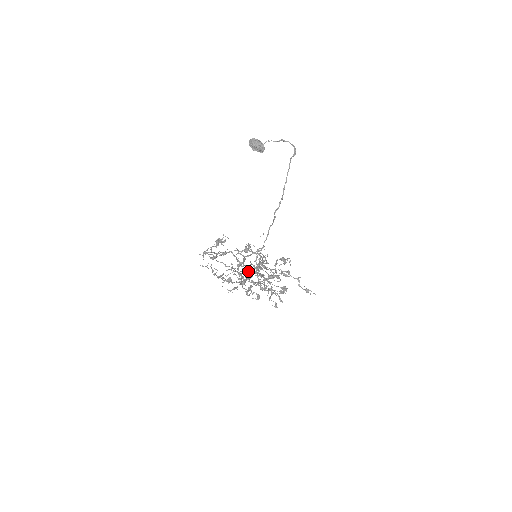
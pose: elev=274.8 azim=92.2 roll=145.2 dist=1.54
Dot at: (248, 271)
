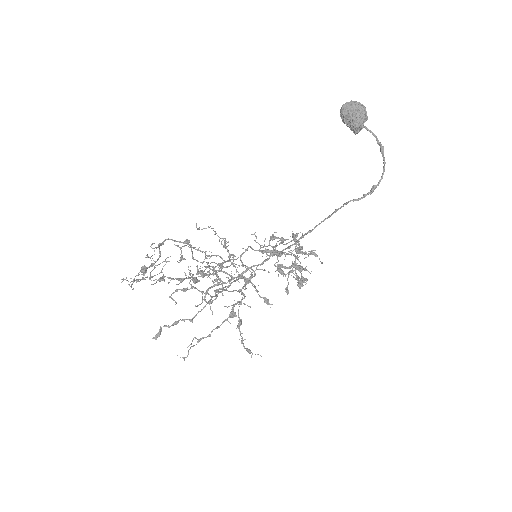
Dot at: (264, 245)
